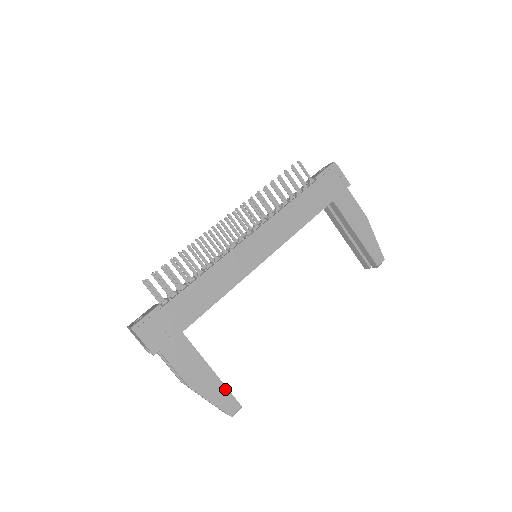
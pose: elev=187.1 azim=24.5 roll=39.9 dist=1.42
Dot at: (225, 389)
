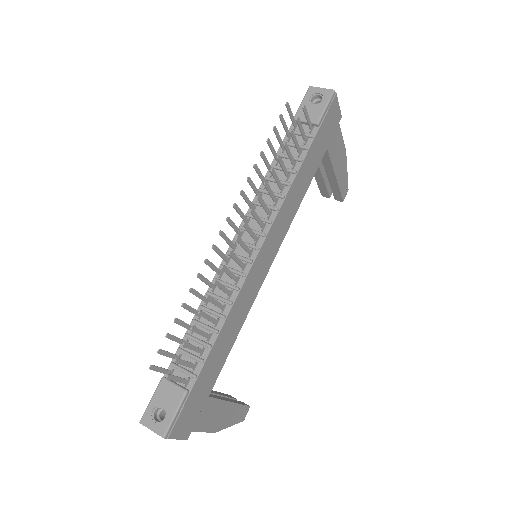
Dot at: (240, 407)
